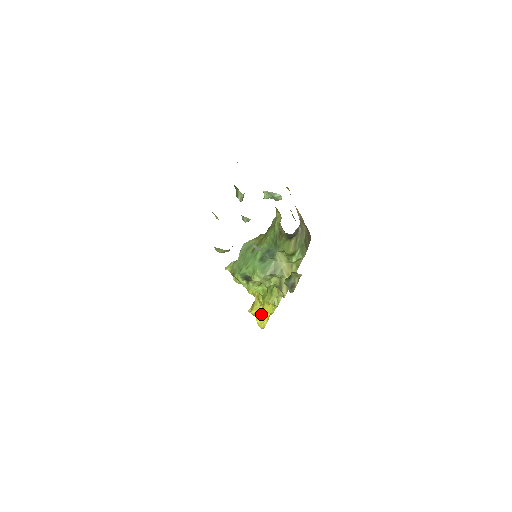
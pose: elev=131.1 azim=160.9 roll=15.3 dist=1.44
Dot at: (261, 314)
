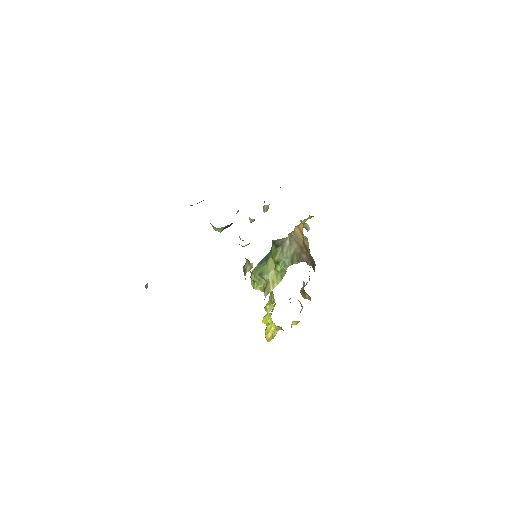
Dot at: (269, 325)
